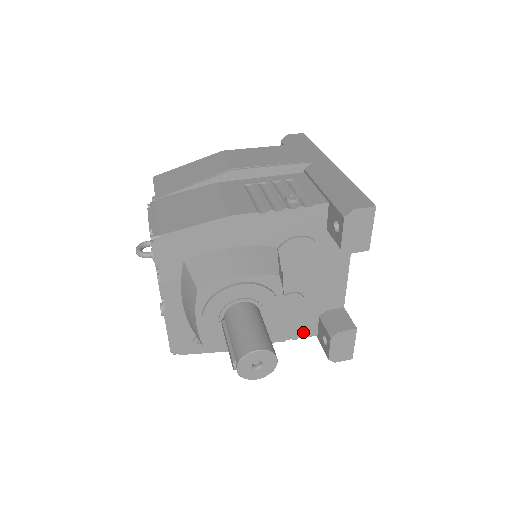
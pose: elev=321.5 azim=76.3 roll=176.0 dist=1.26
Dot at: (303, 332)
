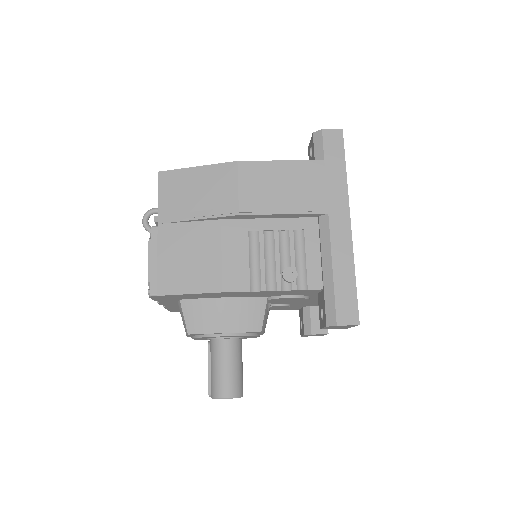
Dot at: (287, 309)
